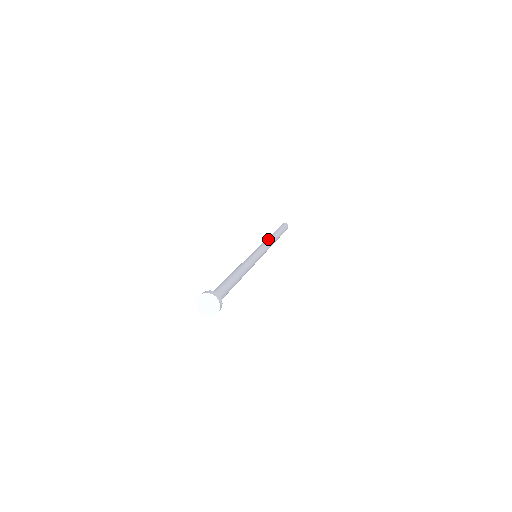
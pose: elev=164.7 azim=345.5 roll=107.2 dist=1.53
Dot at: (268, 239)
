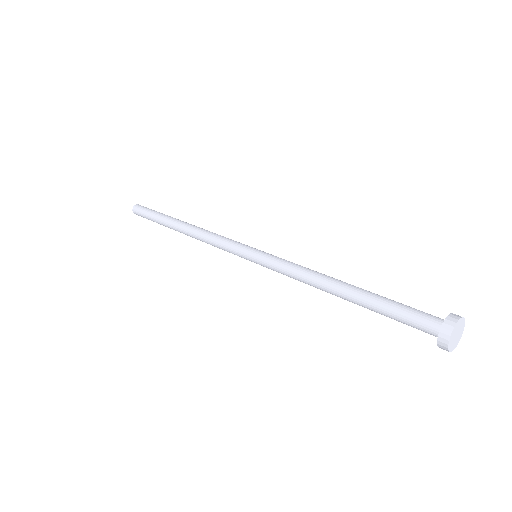
Dot at: (202, 232)
